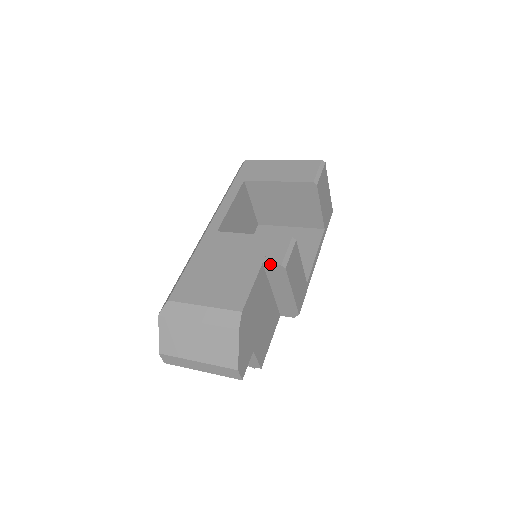
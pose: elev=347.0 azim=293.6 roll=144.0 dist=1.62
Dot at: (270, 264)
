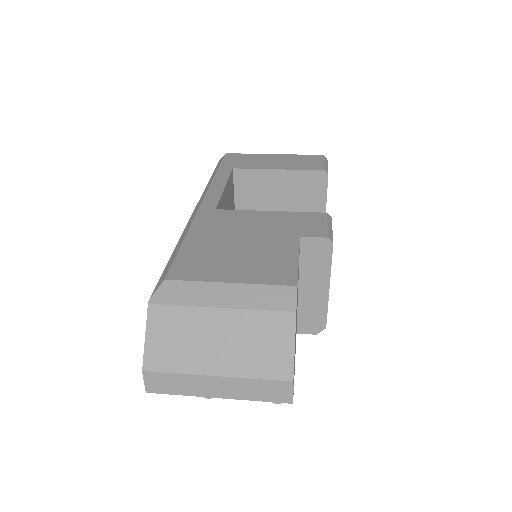
Dot at: (311, 237)
